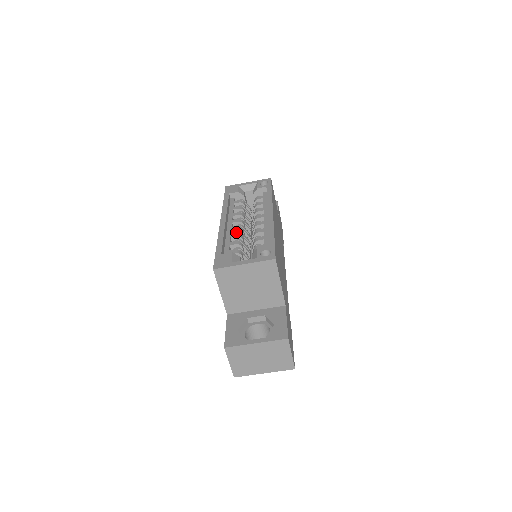
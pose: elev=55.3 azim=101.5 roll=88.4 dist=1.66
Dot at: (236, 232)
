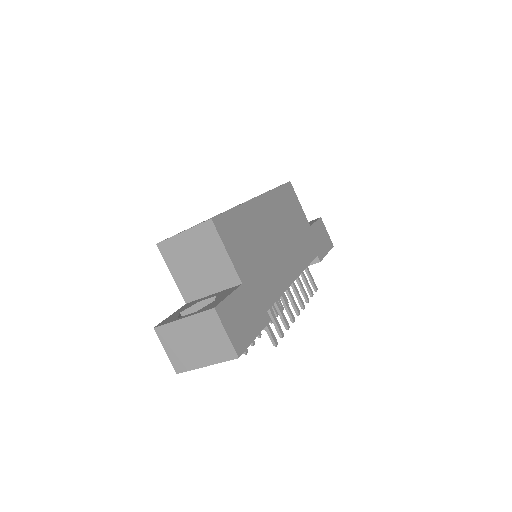
Dot at: occluded
